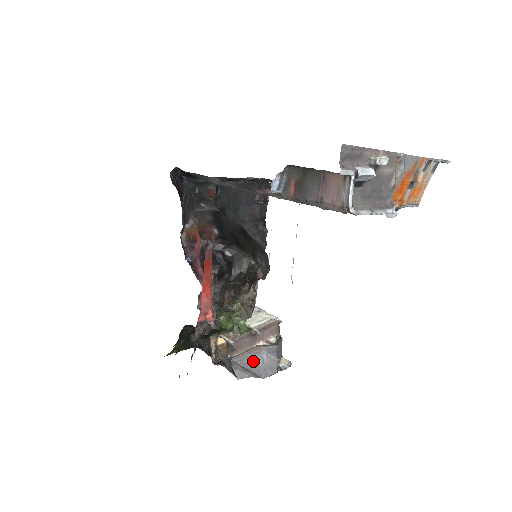
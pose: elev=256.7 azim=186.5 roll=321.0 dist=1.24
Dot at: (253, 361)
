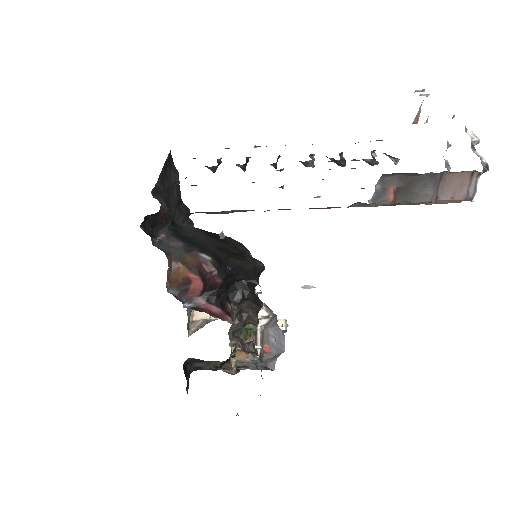
Dot at: (271, 345)
